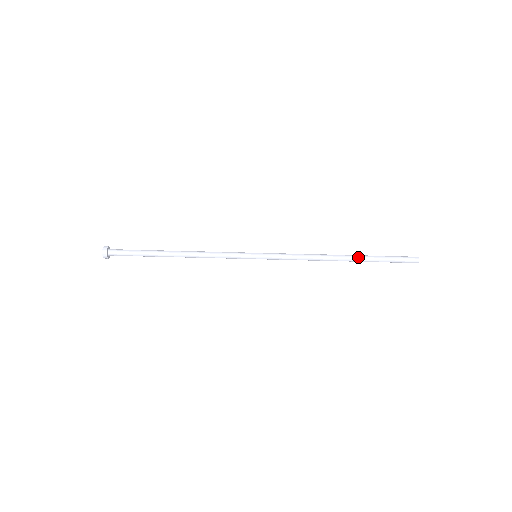
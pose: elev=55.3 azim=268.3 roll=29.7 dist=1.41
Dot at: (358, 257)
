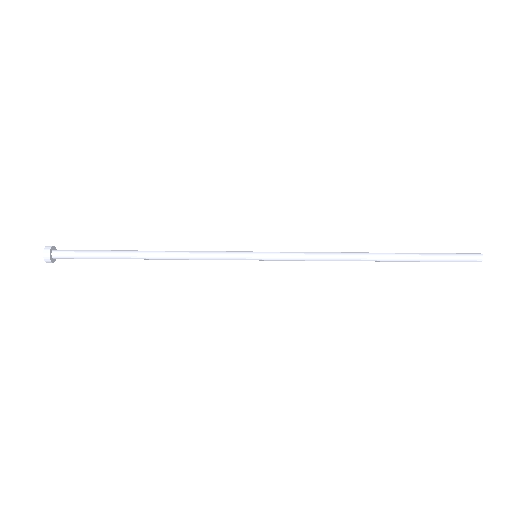
Dot at: (396, 253)
